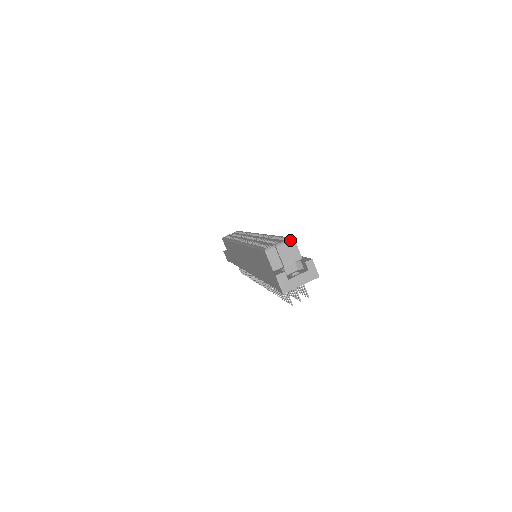
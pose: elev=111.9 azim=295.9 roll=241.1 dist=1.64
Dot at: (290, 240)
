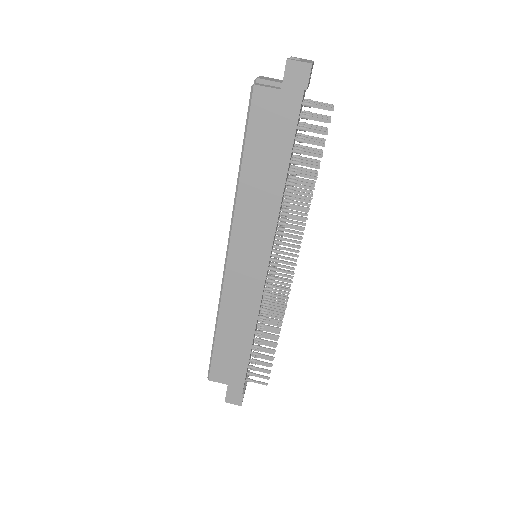
Dot at: (259, 76)
